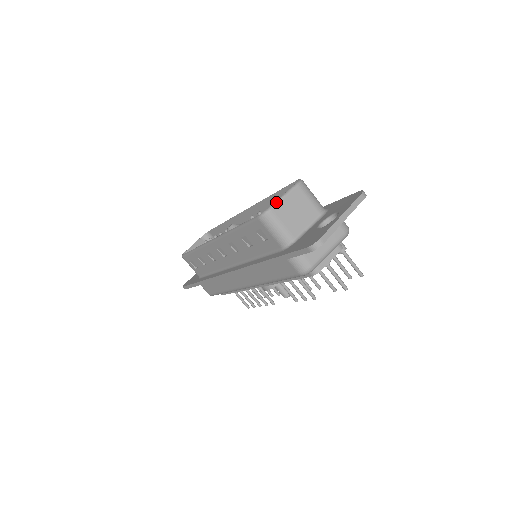
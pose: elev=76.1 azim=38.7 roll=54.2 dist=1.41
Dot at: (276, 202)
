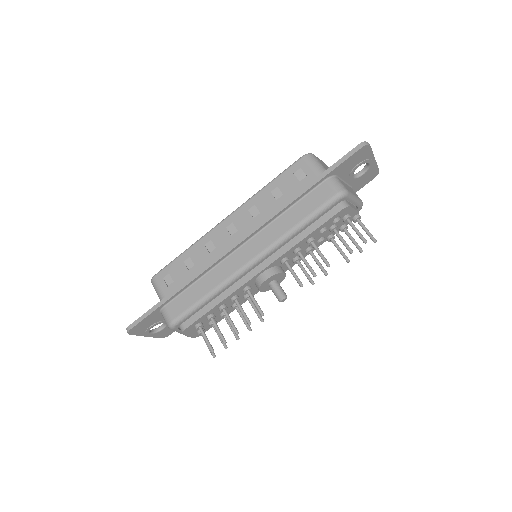
Dot at: occluded
